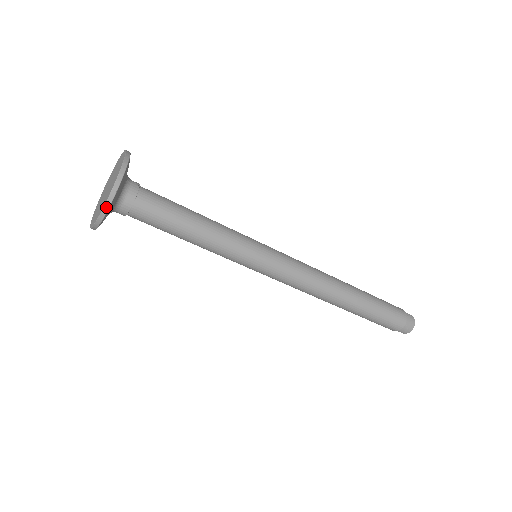
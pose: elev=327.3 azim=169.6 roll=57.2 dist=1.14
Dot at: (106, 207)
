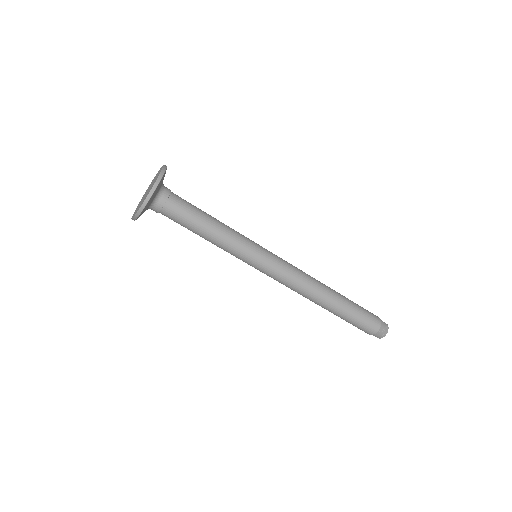
Dot at: (140, 210)
